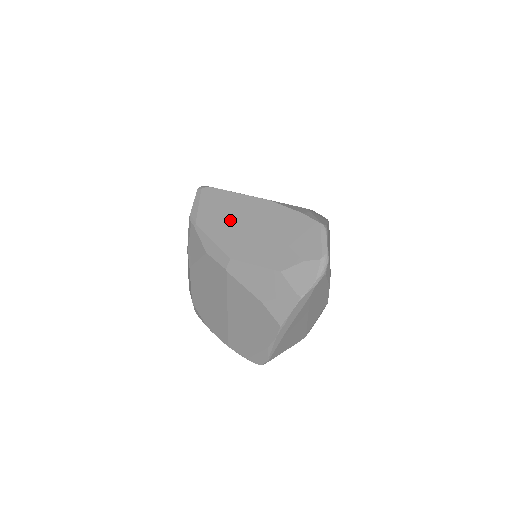
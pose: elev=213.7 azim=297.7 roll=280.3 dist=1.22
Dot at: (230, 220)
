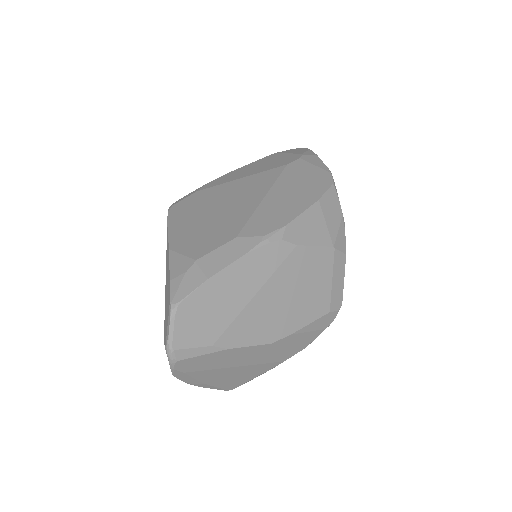
Dot at: occluded
